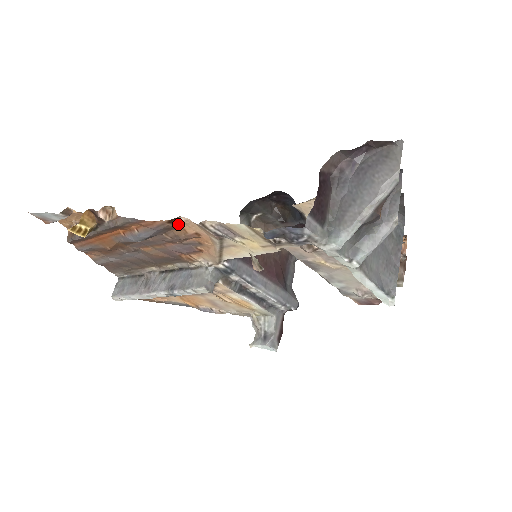
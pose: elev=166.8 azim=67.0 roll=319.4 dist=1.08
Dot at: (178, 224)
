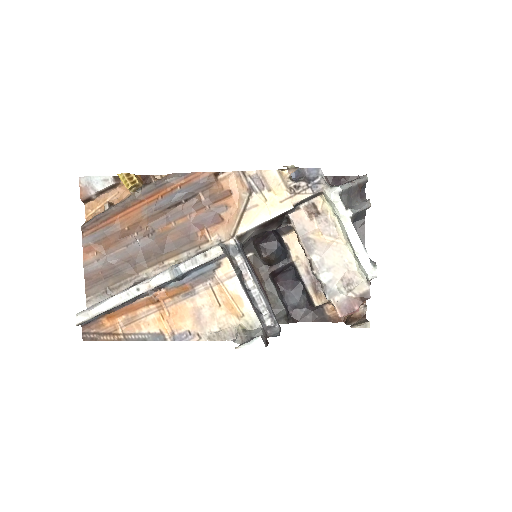
Dot at: (219, 180)
